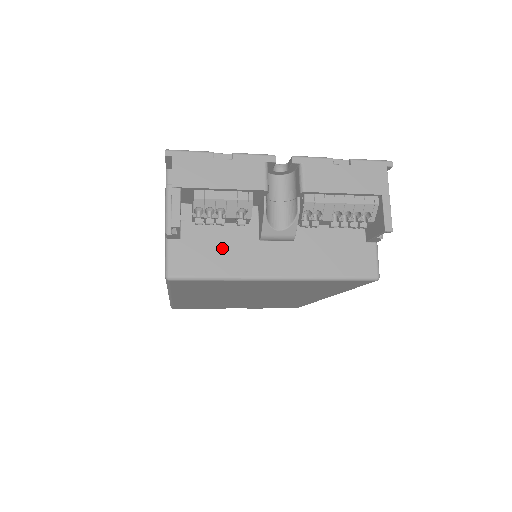
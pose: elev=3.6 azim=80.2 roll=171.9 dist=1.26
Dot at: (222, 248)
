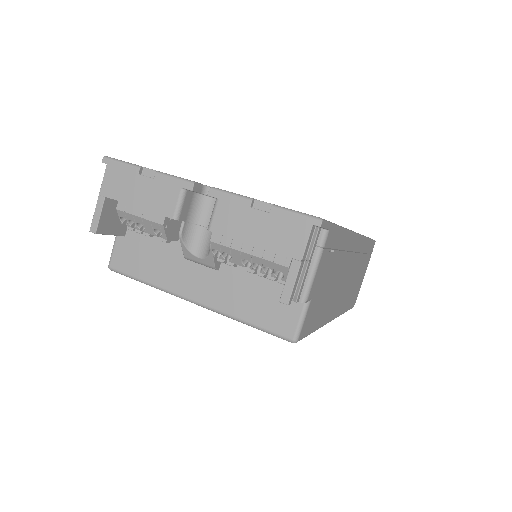
Dot at: (155, 256)
